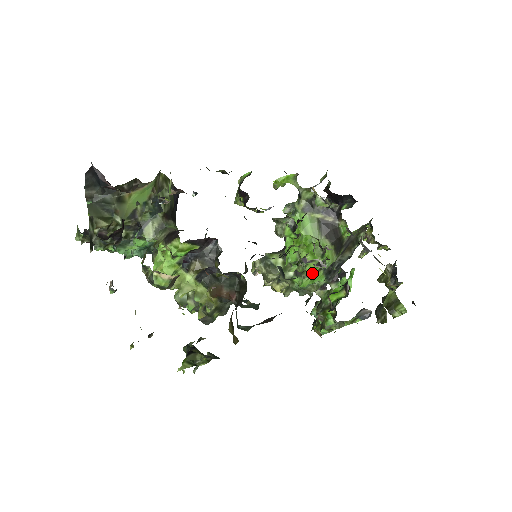
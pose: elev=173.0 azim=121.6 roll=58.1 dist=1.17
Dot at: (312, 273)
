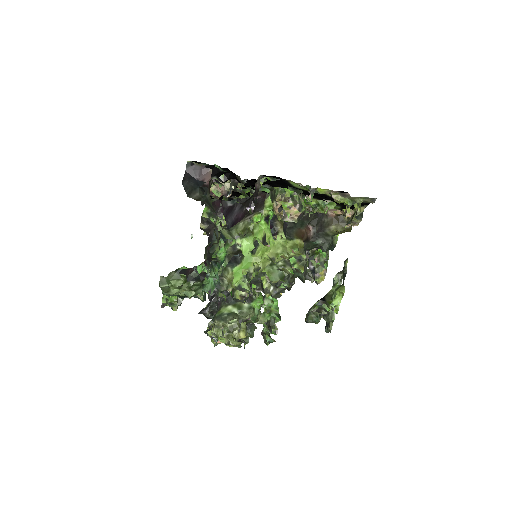
Dot at: occluded
